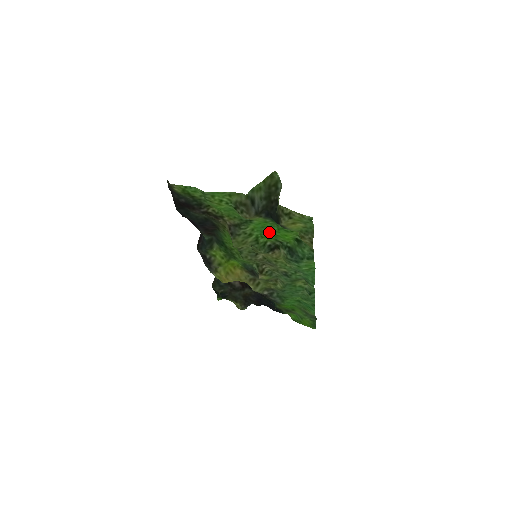
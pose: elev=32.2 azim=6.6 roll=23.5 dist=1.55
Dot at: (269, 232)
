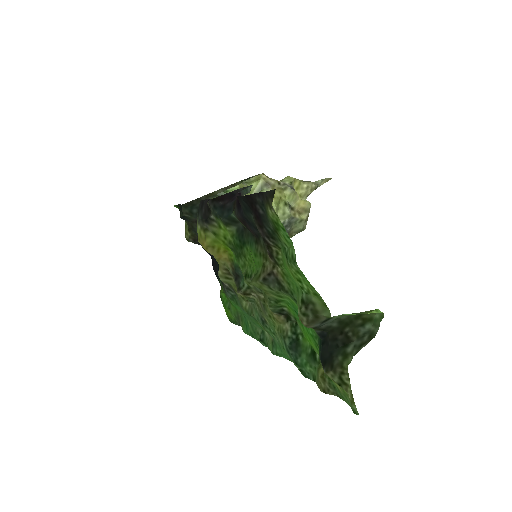
Dot at: occluded
